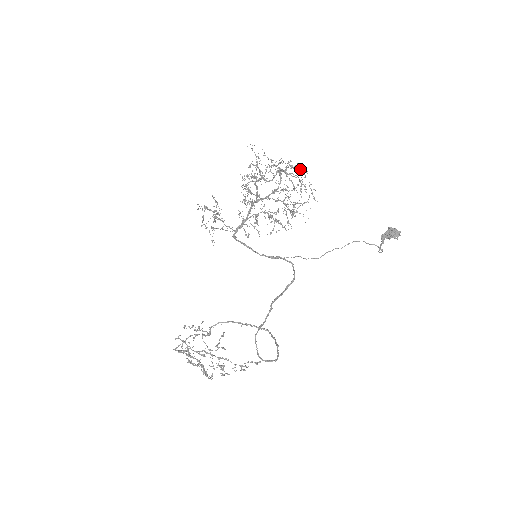
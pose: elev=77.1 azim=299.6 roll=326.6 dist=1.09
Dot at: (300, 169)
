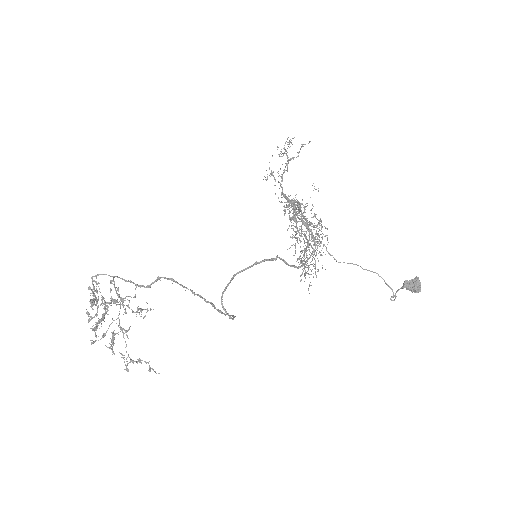
Dot at: occluded
